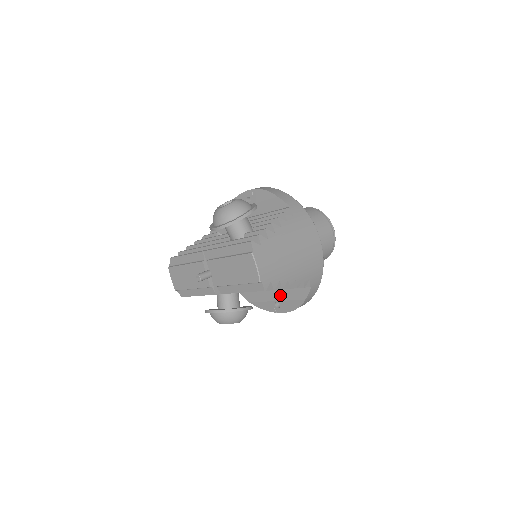
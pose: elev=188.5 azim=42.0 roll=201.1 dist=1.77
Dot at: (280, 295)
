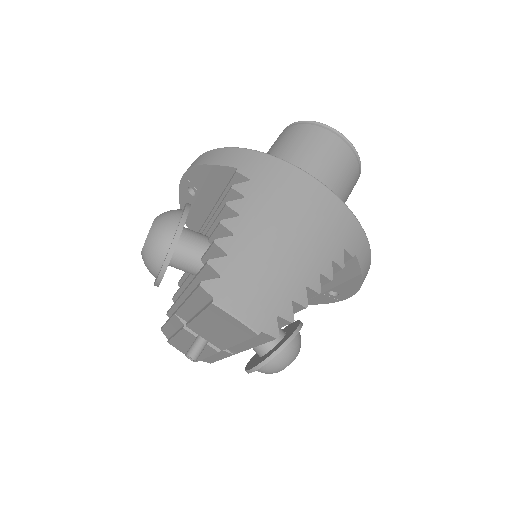
Dot at: occluded
